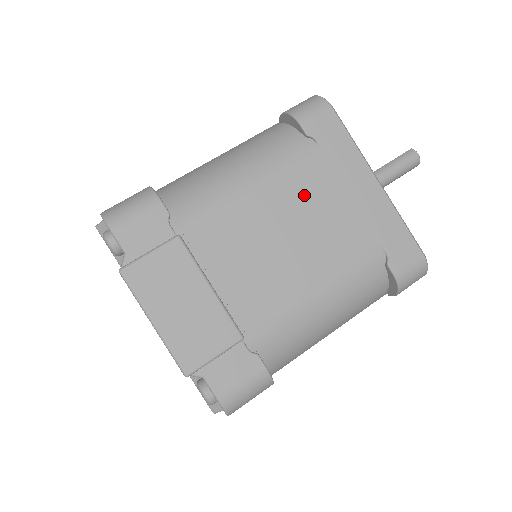
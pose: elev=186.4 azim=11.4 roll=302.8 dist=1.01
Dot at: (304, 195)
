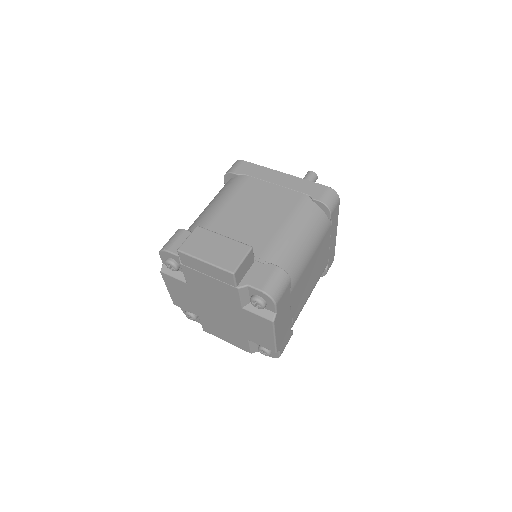
Dot at: (251, 195)
